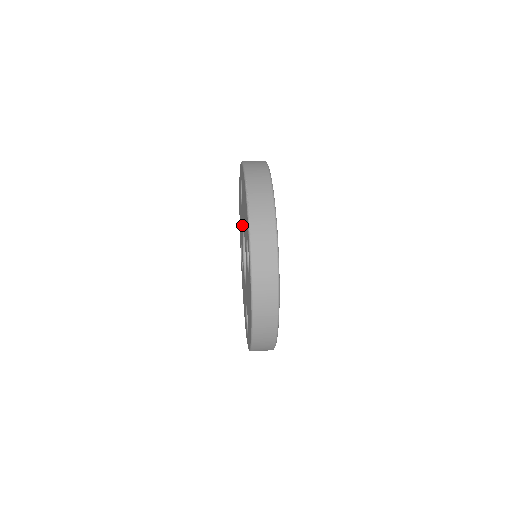
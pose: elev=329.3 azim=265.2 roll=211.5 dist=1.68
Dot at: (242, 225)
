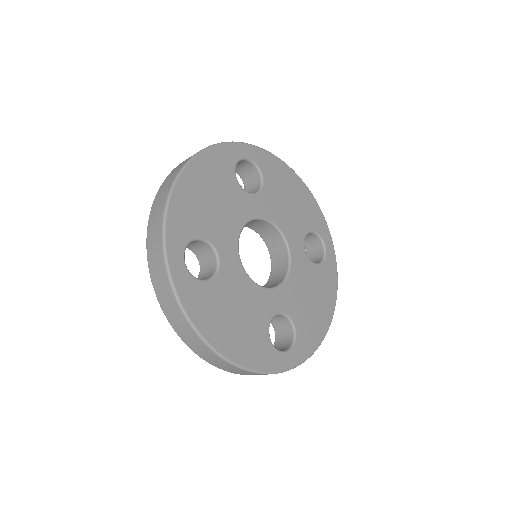
Dot at: occluded
